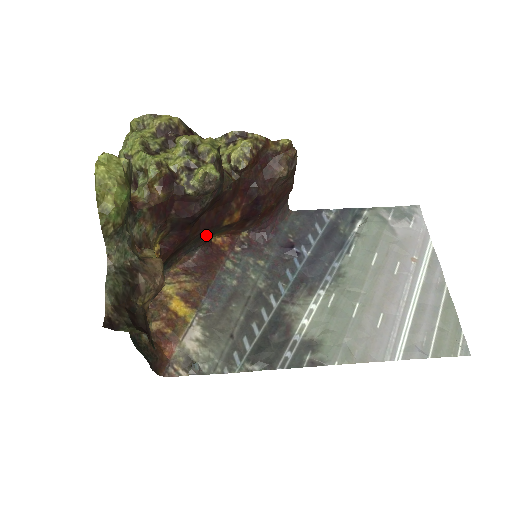
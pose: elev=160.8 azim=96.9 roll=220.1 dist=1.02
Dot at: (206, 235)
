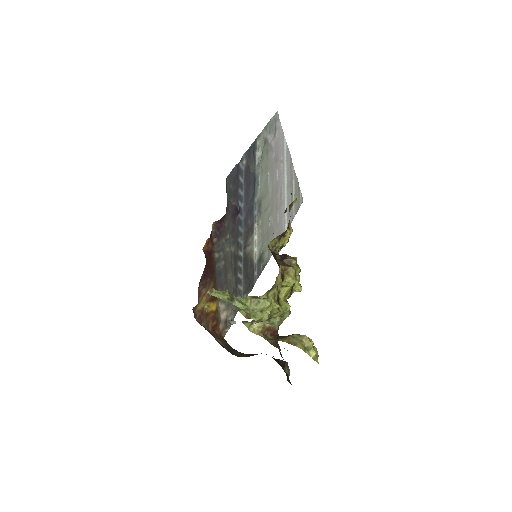
Dot at: occluded
